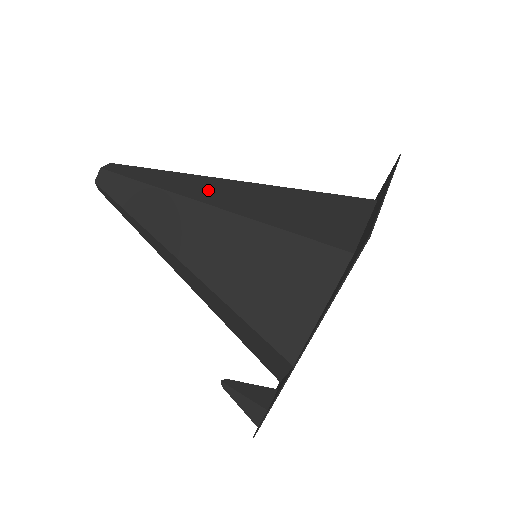
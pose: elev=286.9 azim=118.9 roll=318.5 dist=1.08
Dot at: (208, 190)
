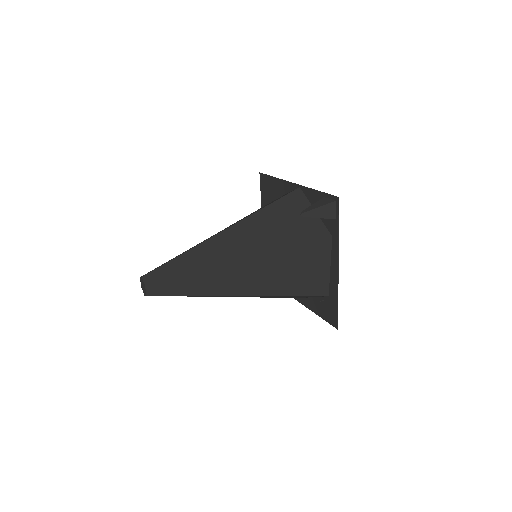
Dot at: occluded
